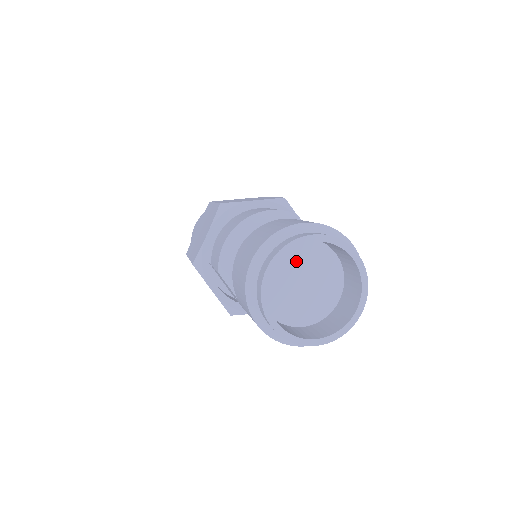
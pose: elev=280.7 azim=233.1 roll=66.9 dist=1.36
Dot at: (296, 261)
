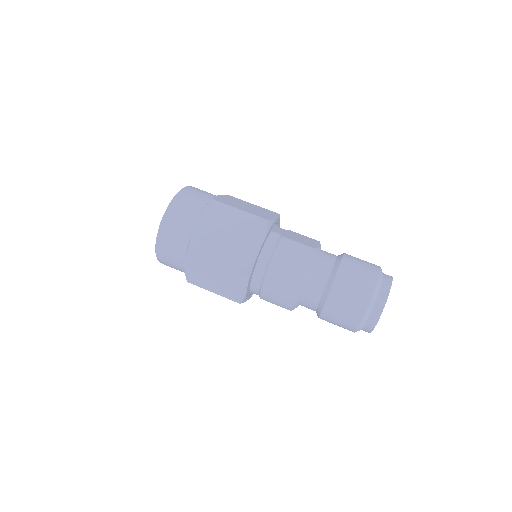
Dot at: occluded
